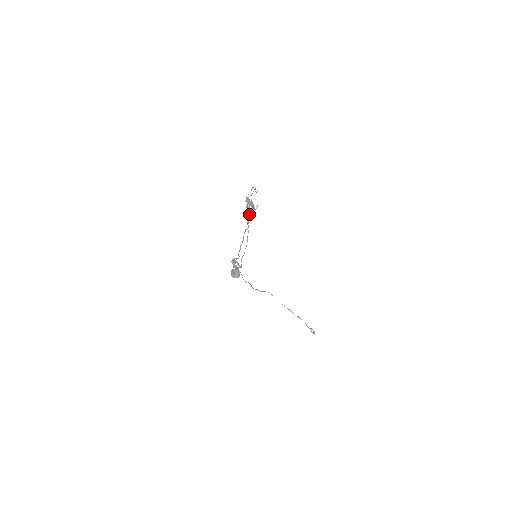
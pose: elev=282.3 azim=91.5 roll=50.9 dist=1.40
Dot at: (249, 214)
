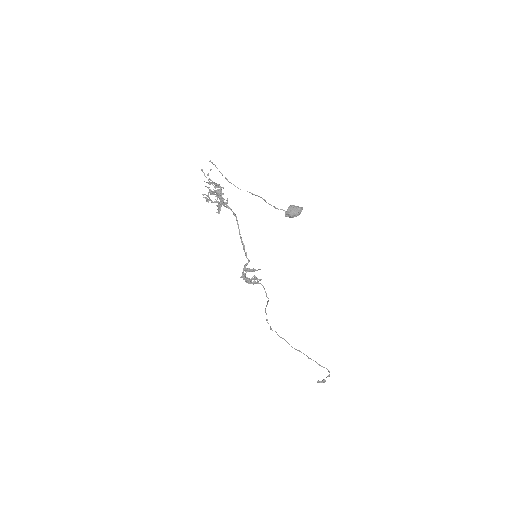
Dot at: (221, 198)
